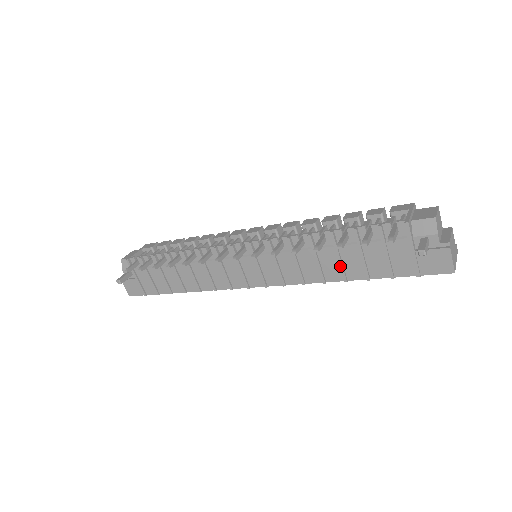
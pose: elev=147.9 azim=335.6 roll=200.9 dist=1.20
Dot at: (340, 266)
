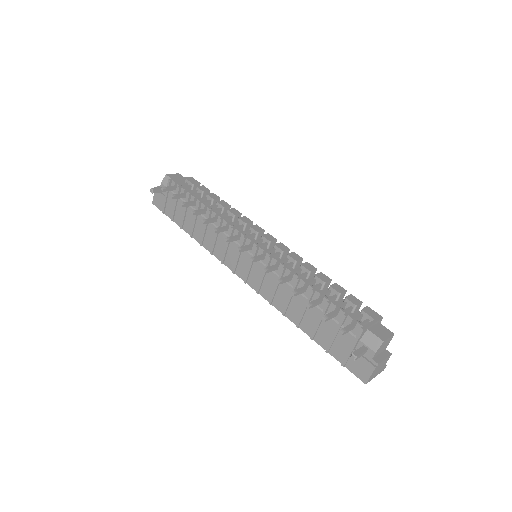
Dot at: (301, 315)
